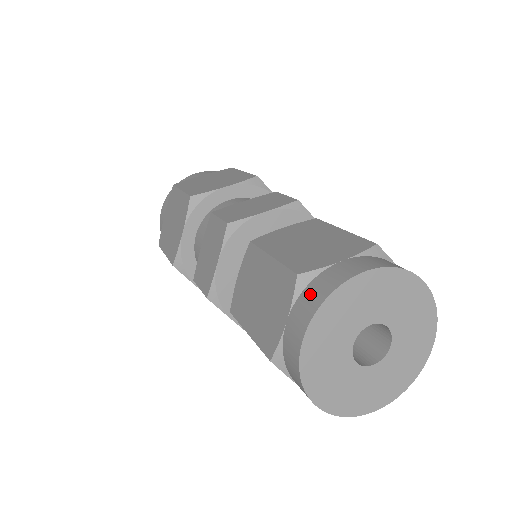
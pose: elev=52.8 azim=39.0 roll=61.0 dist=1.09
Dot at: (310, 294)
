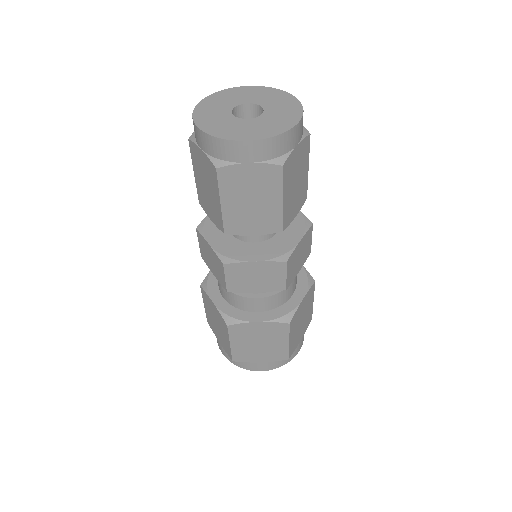
Dot at: occluded
